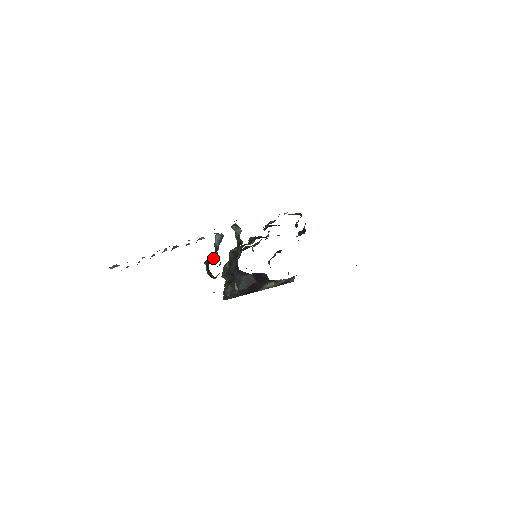
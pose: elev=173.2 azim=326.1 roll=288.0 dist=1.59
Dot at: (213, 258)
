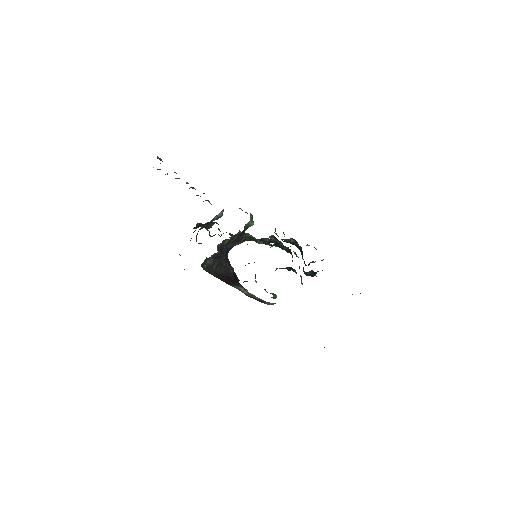
Dot at: (205, 226)
